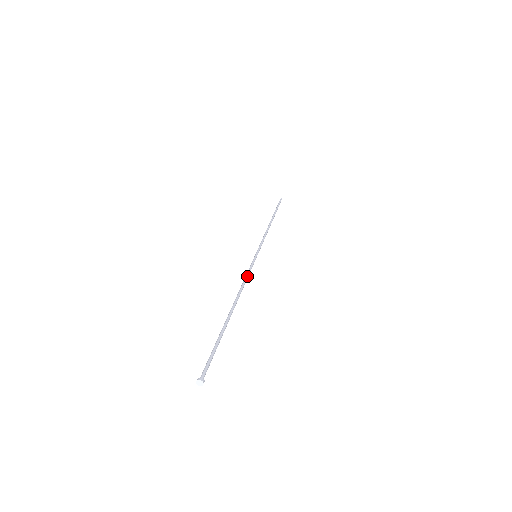
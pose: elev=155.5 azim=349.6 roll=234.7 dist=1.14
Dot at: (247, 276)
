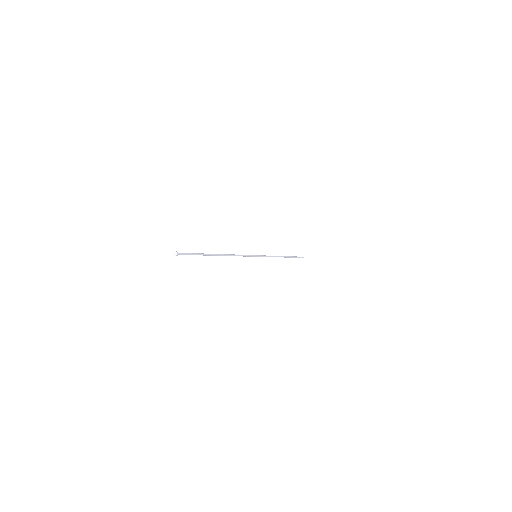
Dot at: (240, 255)
